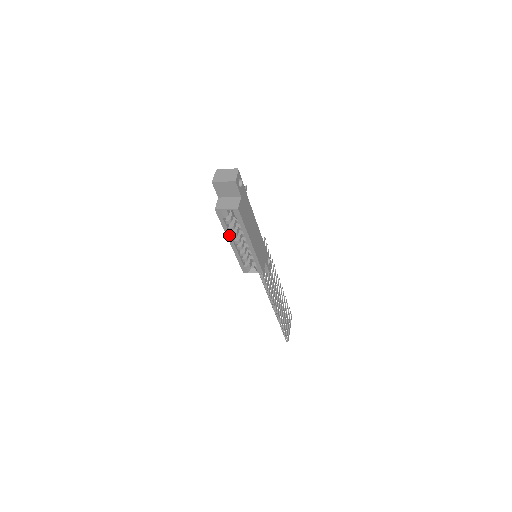
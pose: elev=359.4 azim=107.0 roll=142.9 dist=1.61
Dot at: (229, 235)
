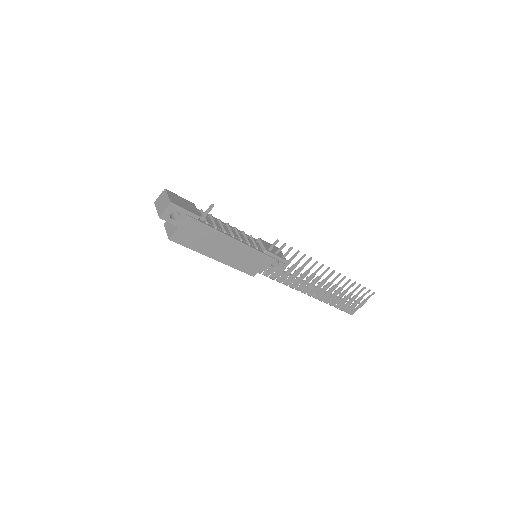
Dot at: occluded
